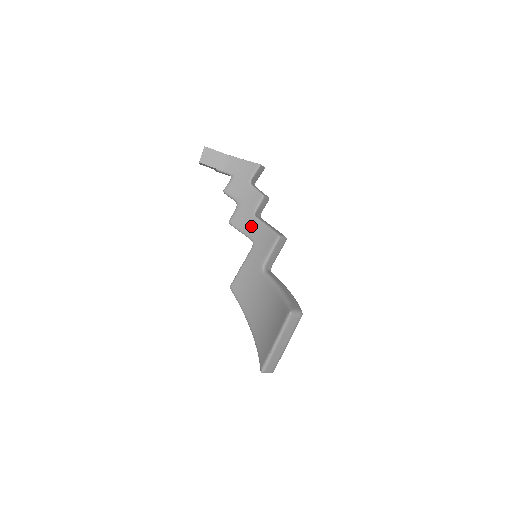
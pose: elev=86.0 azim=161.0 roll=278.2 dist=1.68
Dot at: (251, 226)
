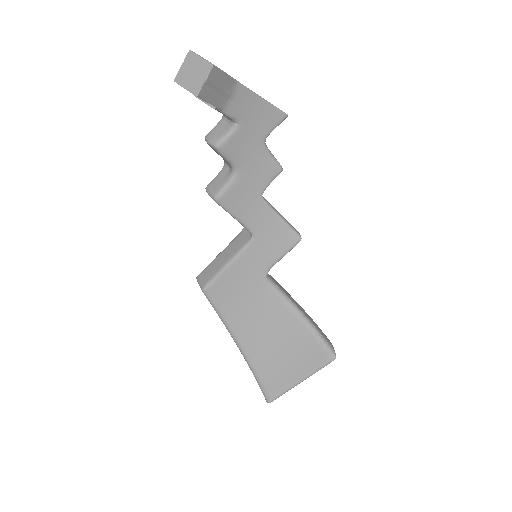
Dot at: (254, 212)
